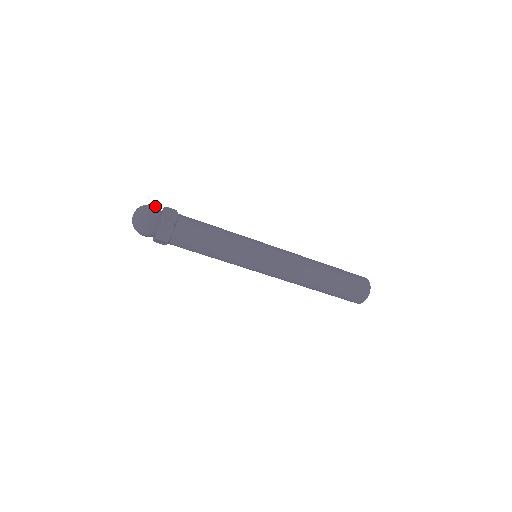
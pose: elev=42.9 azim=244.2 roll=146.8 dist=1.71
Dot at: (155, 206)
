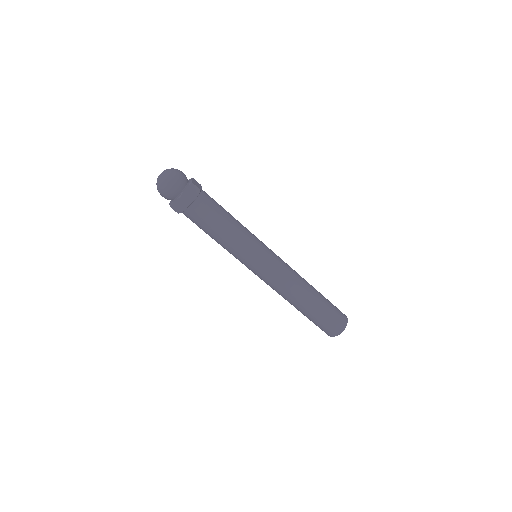
Dot at: (182, 177)
